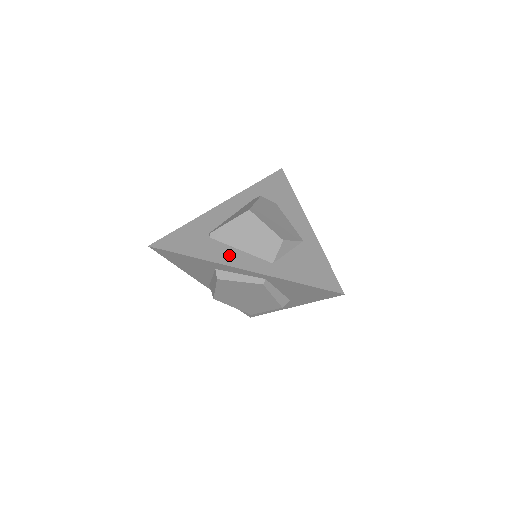
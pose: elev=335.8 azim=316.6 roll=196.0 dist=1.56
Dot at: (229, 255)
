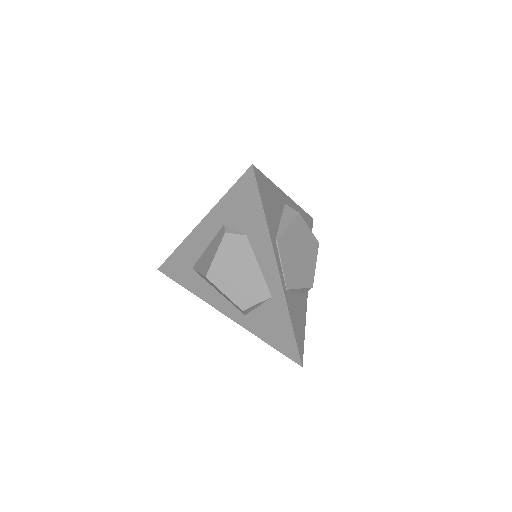
Dot at: (212, 296)
